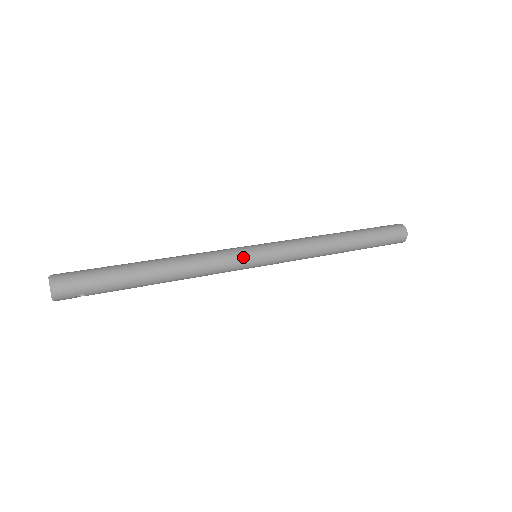
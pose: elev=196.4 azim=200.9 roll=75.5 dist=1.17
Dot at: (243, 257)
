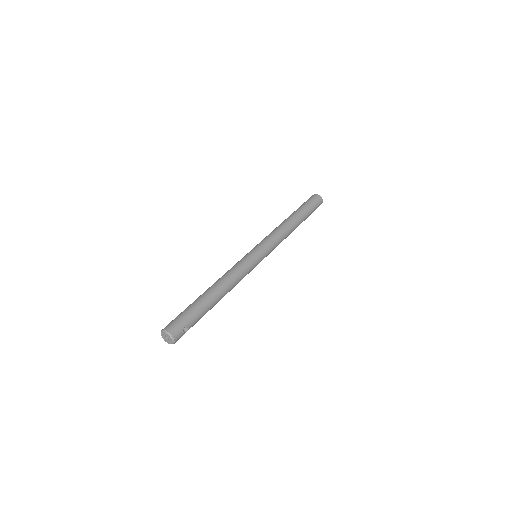
Dot at: (249, 257)
